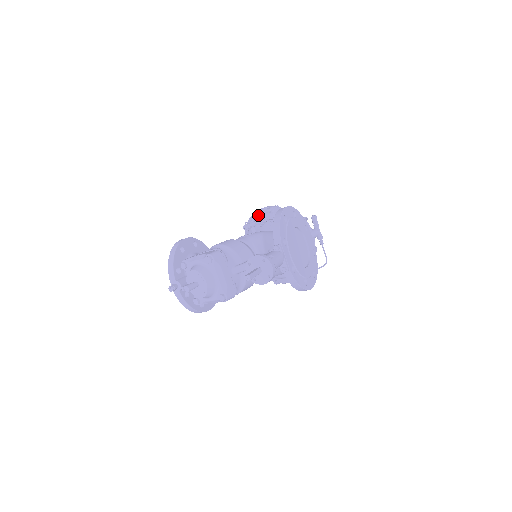
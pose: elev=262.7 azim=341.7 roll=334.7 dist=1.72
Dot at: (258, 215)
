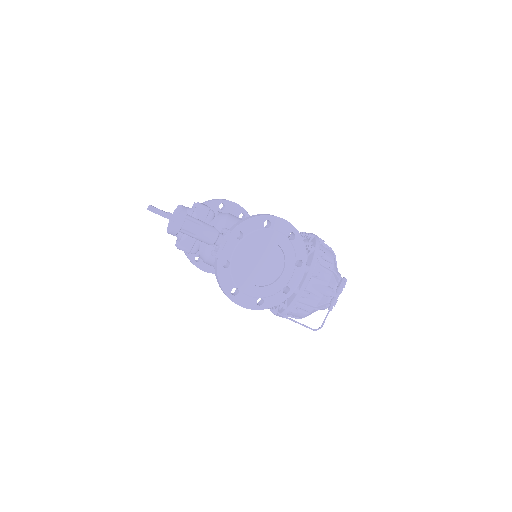
Dot at: (305, 236)
